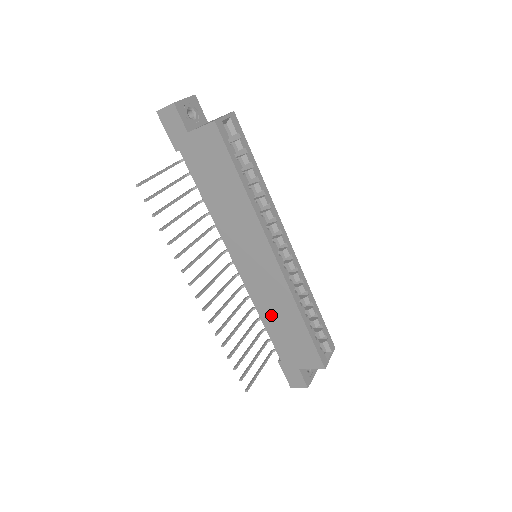
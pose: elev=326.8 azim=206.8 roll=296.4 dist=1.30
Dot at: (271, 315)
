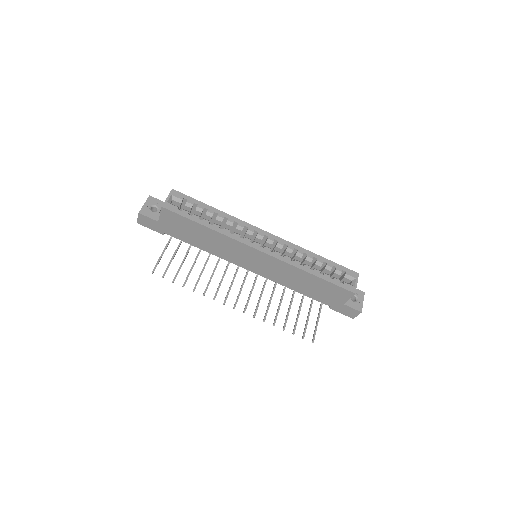
Dot at: (295, 284)
